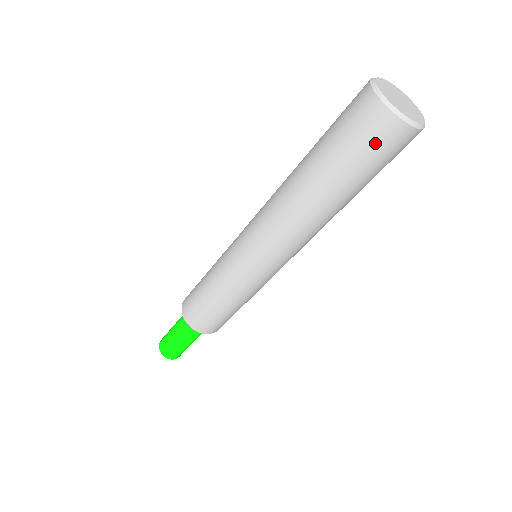
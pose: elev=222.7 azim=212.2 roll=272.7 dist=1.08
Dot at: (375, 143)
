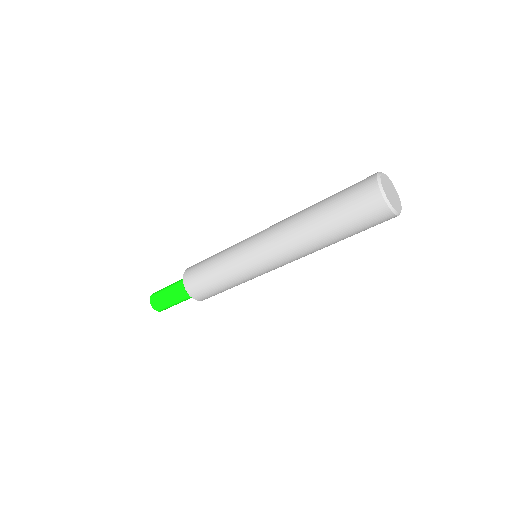
Dot at: (364, 209)
